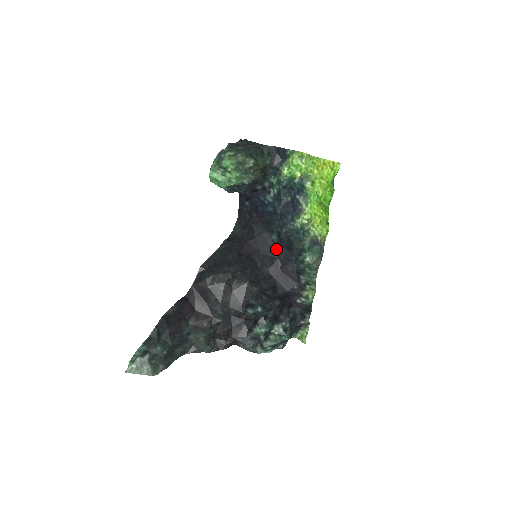
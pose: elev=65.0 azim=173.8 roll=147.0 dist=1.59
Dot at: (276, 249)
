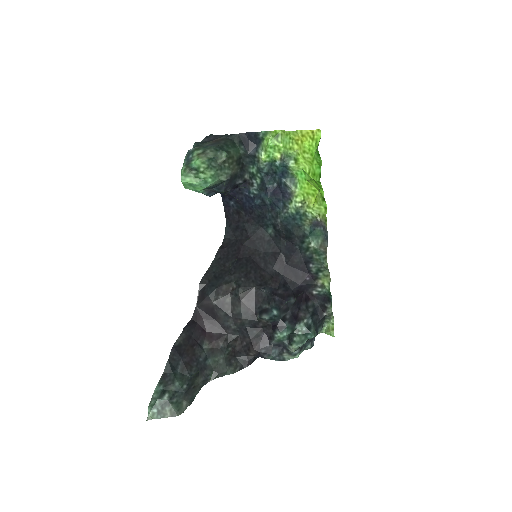
Dot at: (276, 243)
